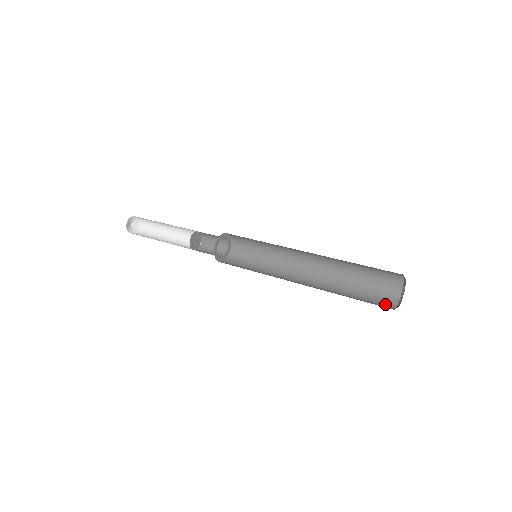
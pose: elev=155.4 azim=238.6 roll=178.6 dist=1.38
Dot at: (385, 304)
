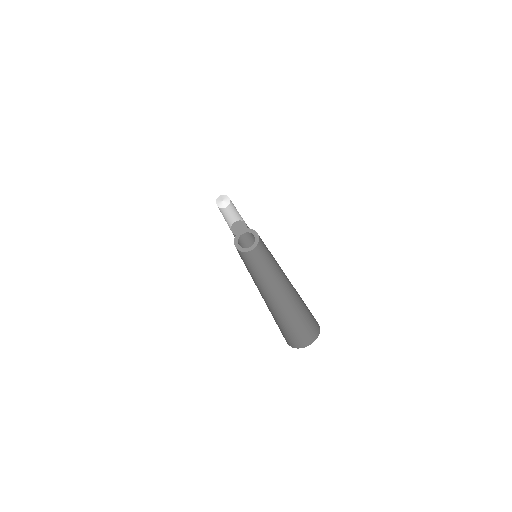
Dot at: (293, 341)
